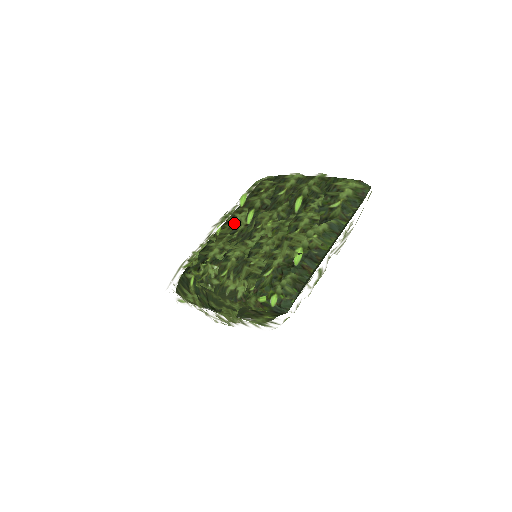
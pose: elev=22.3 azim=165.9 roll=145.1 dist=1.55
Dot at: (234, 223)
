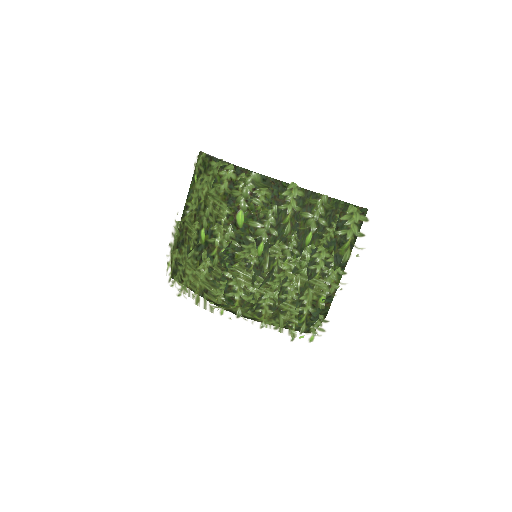
Dot at: (245, 256)
